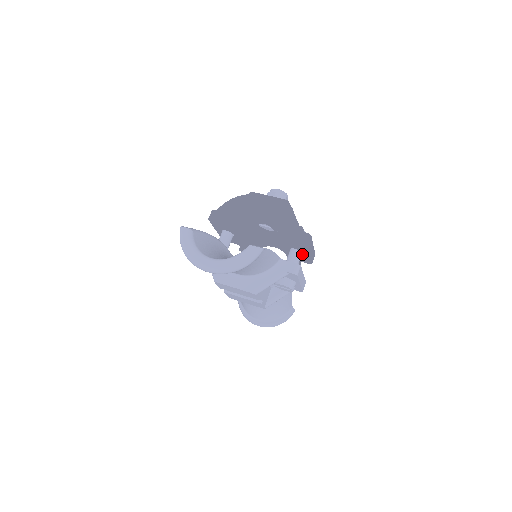
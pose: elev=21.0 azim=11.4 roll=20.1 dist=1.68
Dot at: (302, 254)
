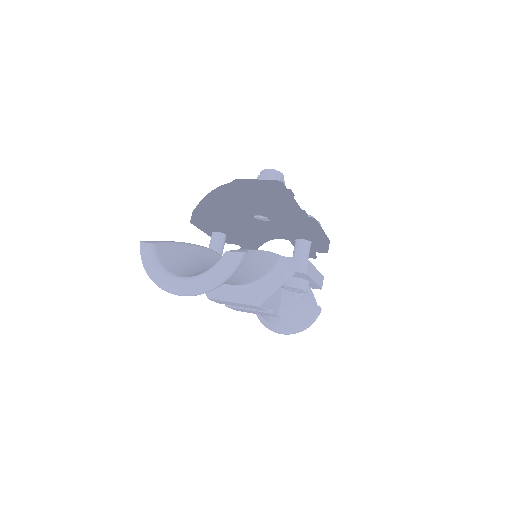
Dot at: (311, 243)
